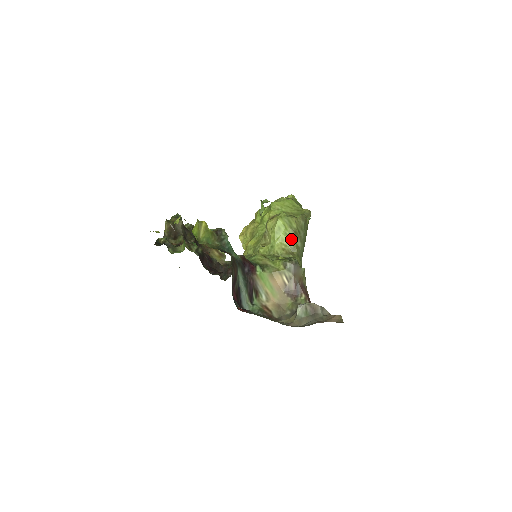
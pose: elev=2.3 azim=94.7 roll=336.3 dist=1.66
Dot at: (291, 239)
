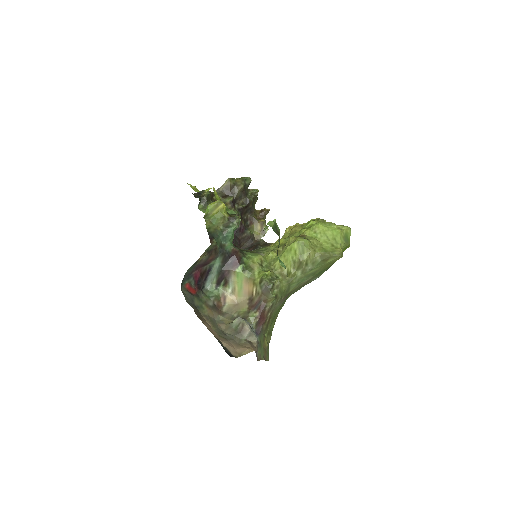
Dot at: (293, 265)
